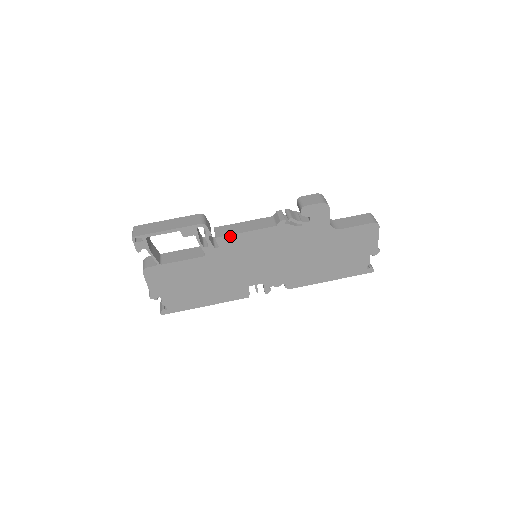
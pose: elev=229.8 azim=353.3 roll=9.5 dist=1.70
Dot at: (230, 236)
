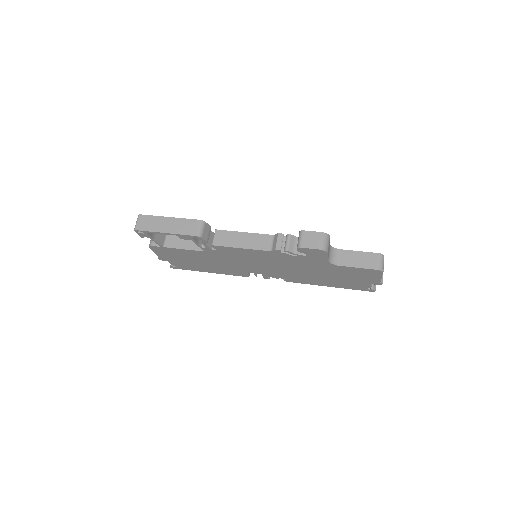
Dot at: (226, 247)
